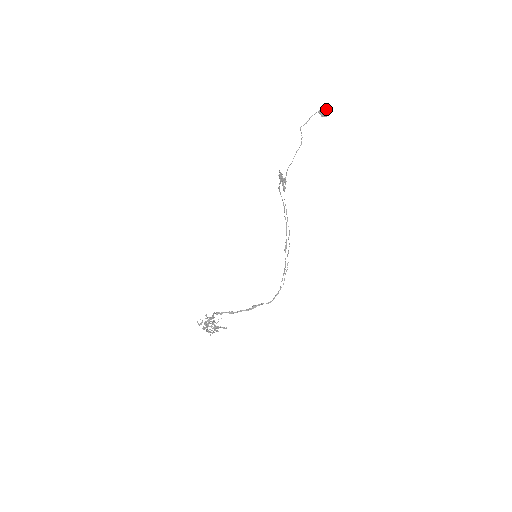
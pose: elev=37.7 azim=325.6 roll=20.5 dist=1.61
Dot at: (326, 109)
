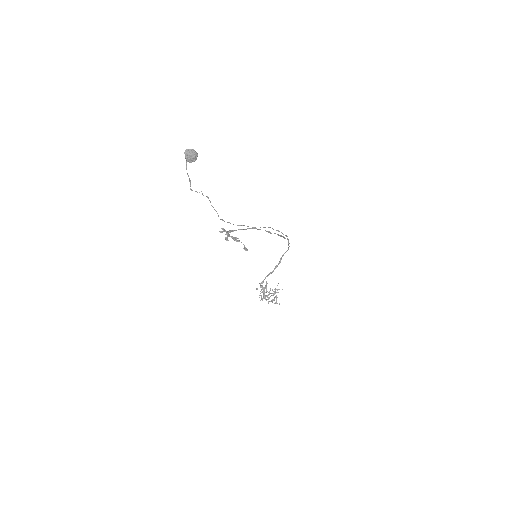
Dot at: (191, 154)
